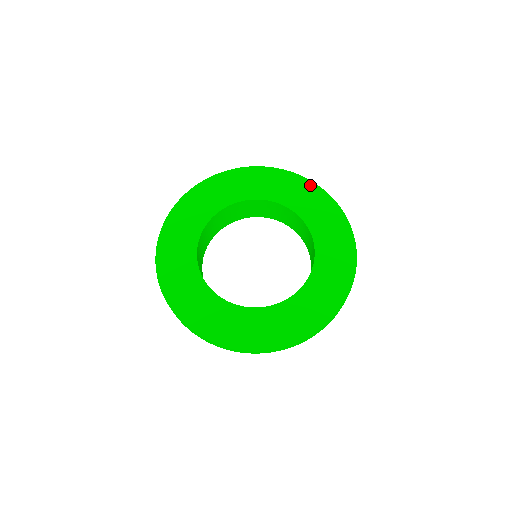
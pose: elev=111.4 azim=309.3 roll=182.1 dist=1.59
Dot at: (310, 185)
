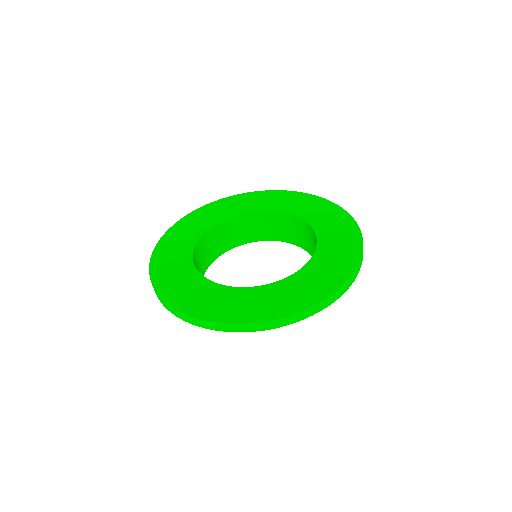
Dot at: (294, 194)
